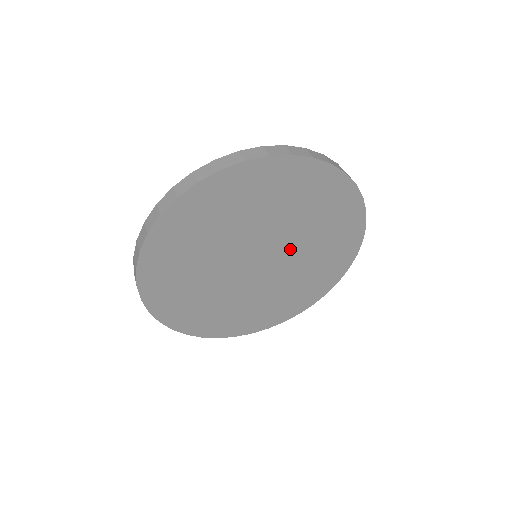
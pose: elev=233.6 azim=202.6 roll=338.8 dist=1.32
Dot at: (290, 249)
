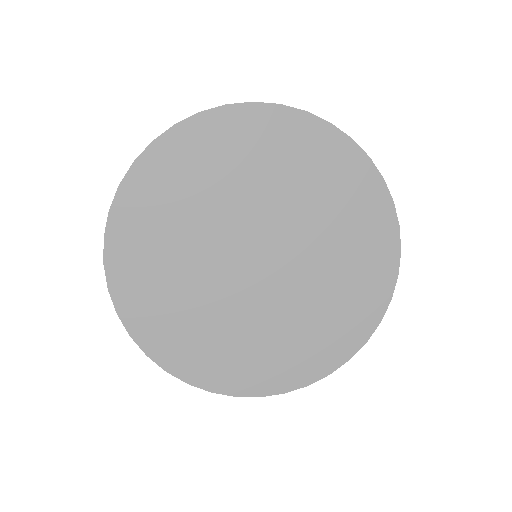
Dot at: (281, 222)
